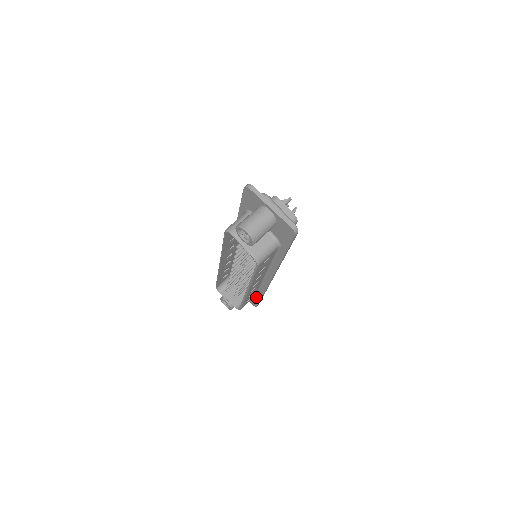
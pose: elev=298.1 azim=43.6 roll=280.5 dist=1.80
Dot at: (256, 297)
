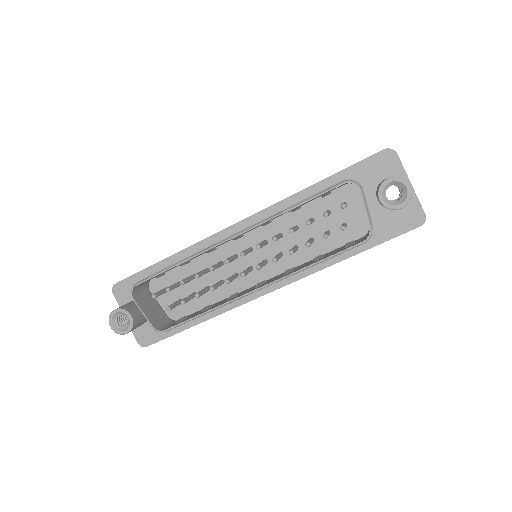
Dot at: occluded
